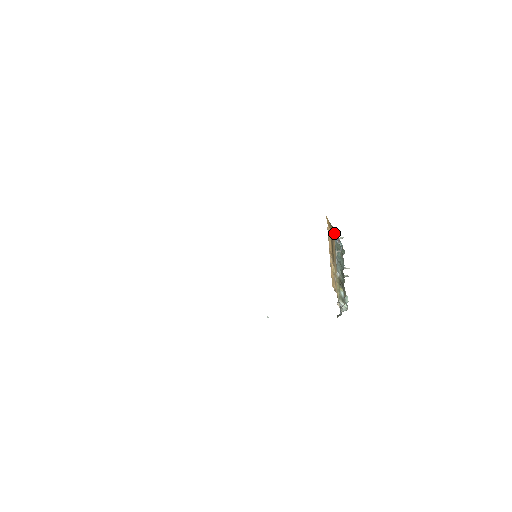
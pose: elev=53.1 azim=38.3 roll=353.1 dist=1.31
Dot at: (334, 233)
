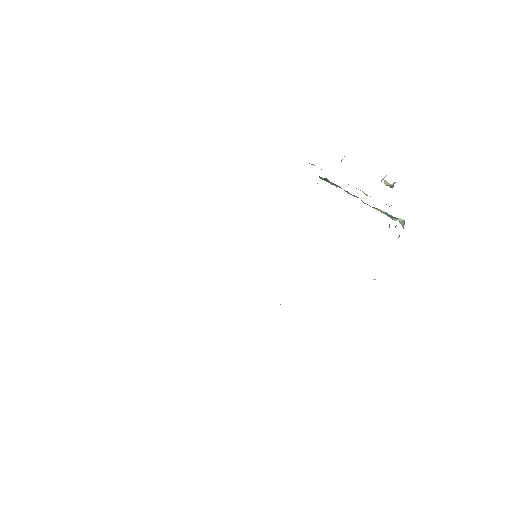
Dot at: occluded
